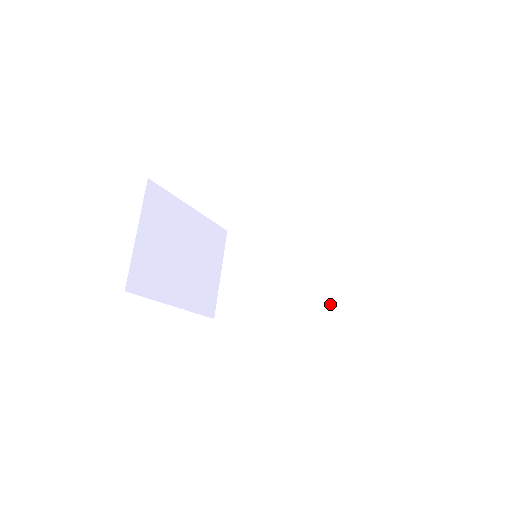
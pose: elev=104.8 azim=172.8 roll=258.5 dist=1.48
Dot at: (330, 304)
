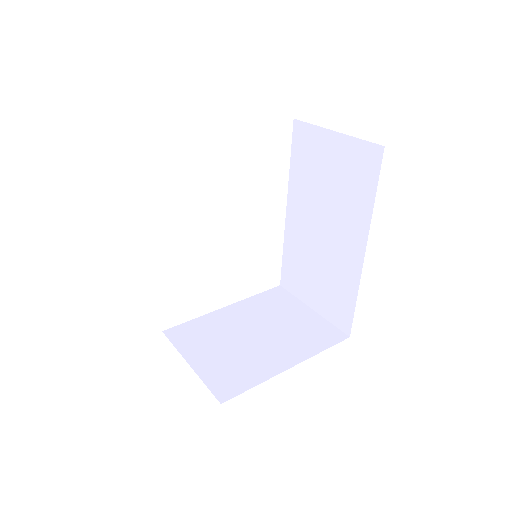
Dot at: (321, 326)
